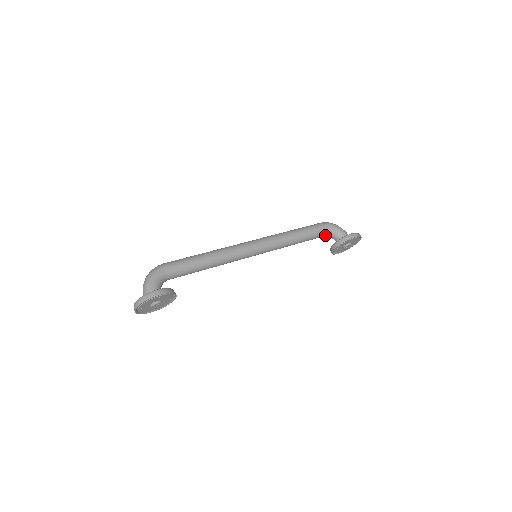
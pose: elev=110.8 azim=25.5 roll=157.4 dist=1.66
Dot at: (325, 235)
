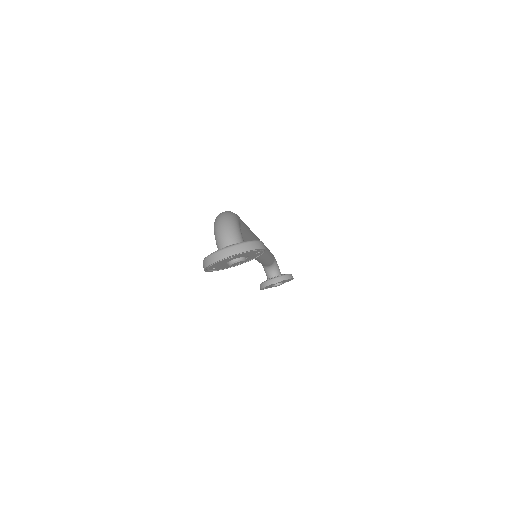
Dot at: (269, 265)
